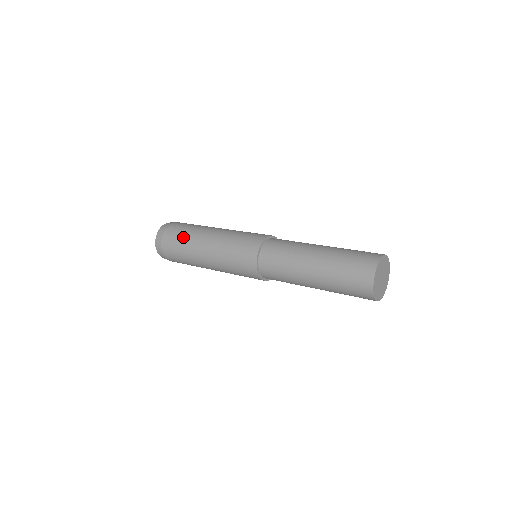
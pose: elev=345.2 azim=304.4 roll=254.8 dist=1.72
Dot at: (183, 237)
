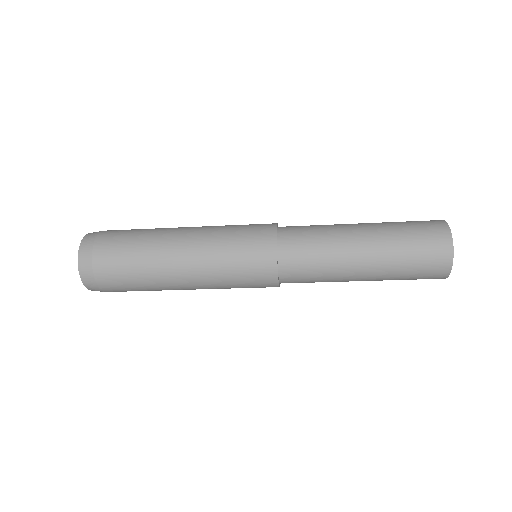
Dot at: (137, 237)
